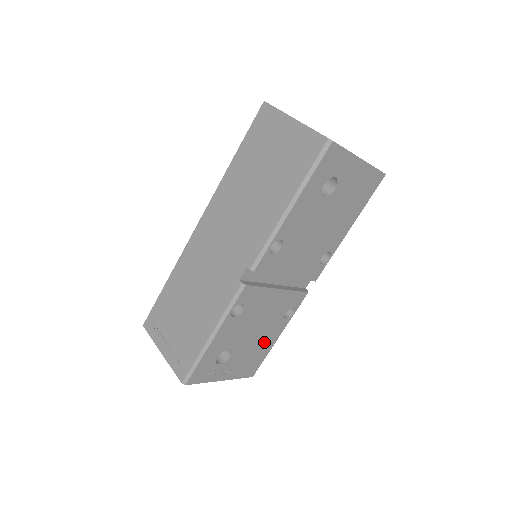
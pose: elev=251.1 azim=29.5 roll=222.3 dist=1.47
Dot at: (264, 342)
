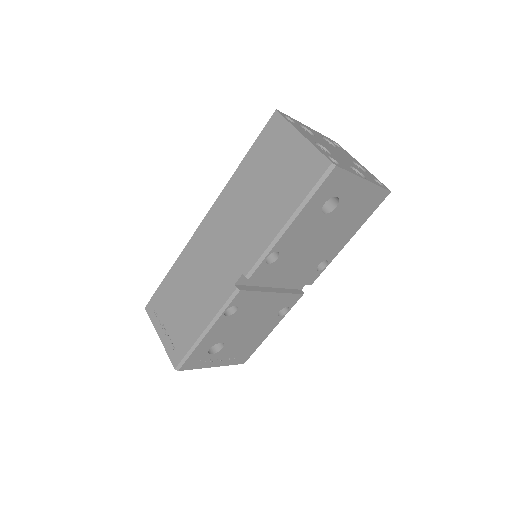
Dot at: (257, 336)
